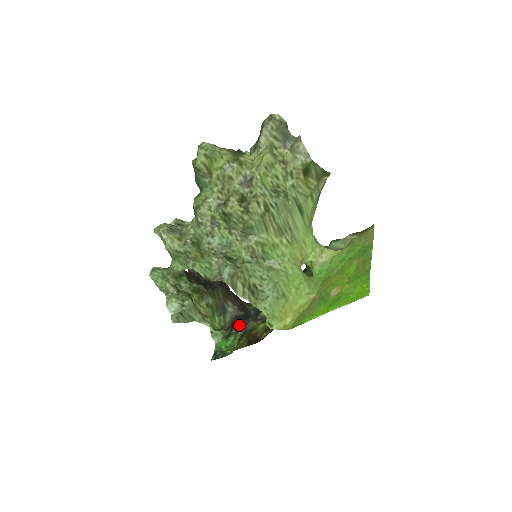
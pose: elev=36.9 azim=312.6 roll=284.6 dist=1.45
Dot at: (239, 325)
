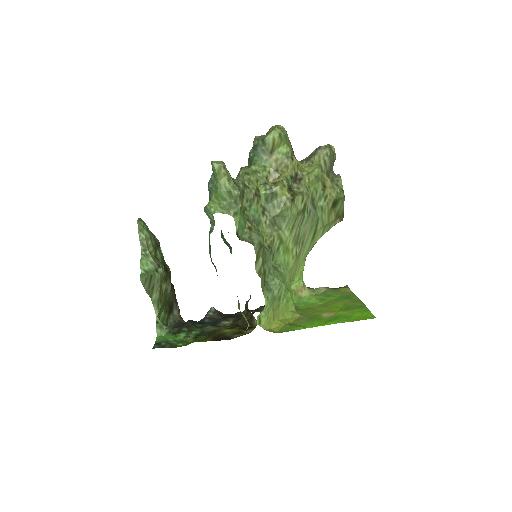
Dot at: (194, 325)
